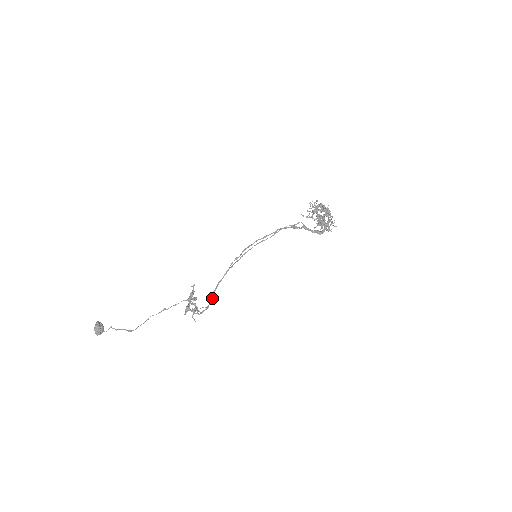
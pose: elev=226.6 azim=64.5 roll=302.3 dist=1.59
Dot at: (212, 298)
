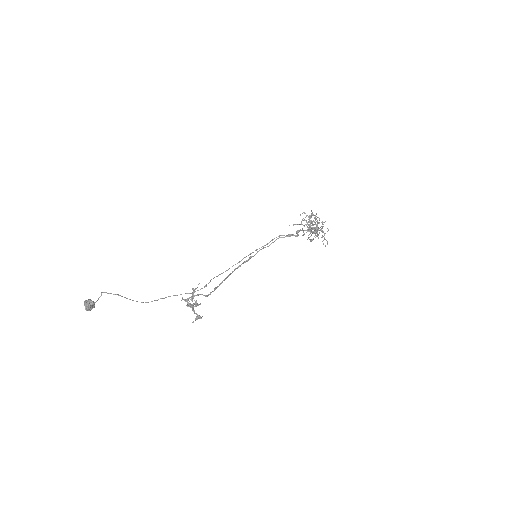
Dot at: (211, 279)
